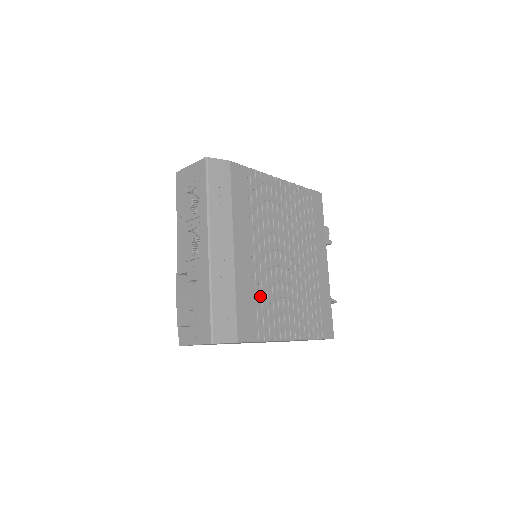
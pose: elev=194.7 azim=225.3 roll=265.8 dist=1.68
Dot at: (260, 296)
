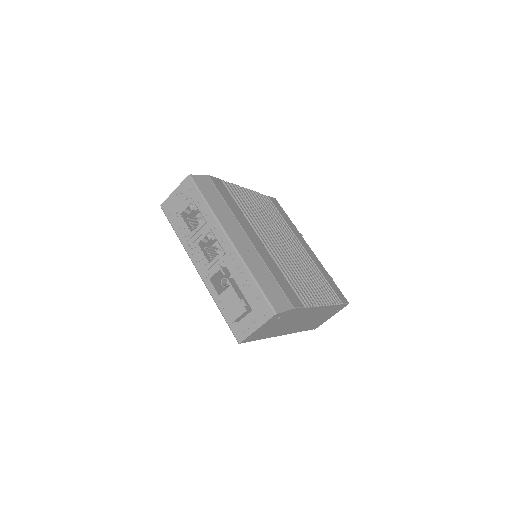
Dot at: (285, 273)
